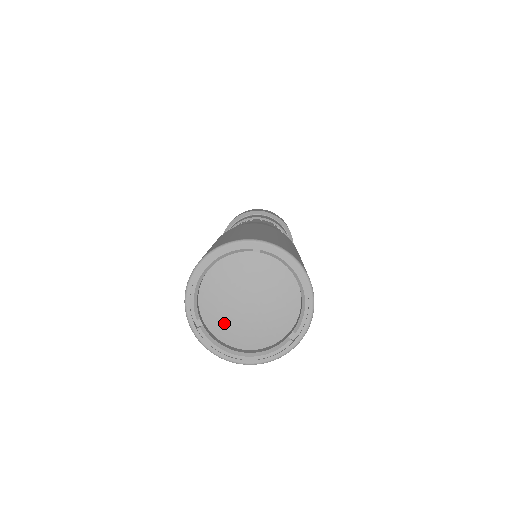
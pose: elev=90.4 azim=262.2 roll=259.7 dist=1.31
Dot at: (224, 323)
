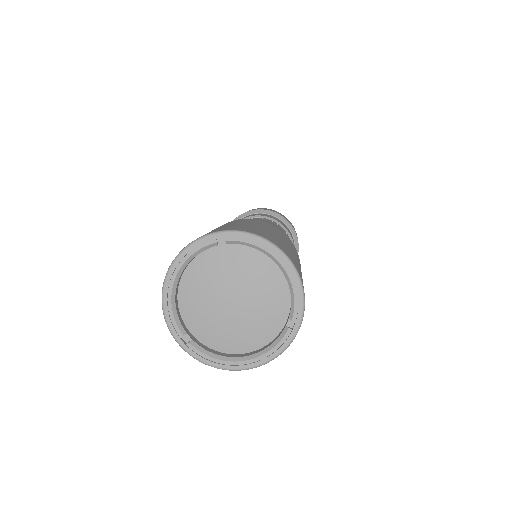
Dot at: (214, 331)
